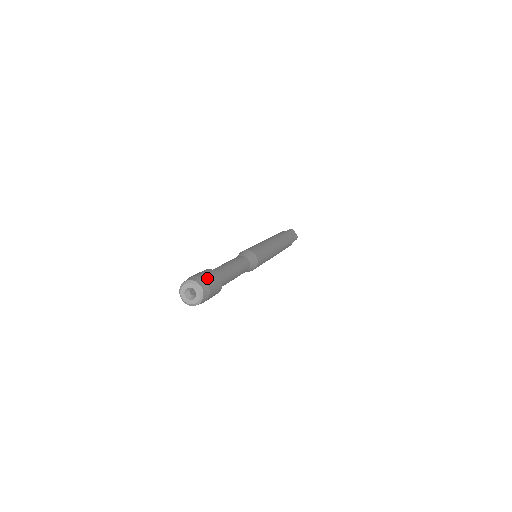
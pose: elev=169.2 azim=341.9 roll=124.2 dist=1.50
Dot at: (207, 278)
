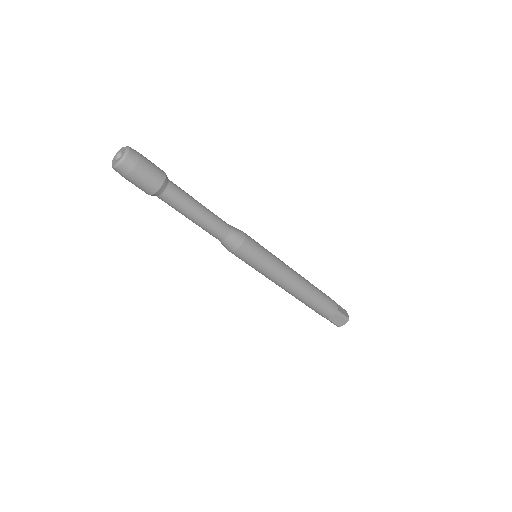
Dot at: (145, 157)
